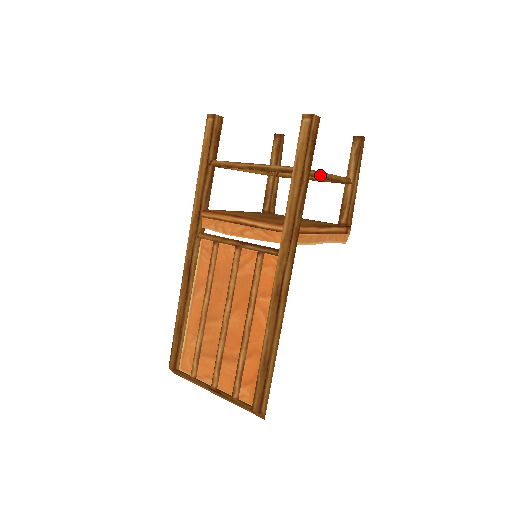
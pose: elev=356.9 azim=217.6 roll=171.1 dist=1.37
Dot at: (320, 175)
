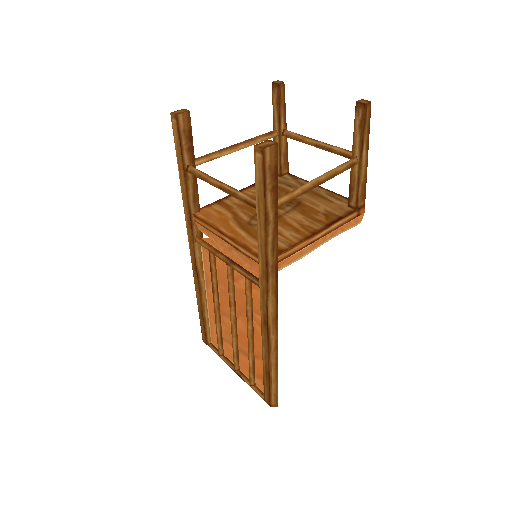
Dot at: (298, 193)
